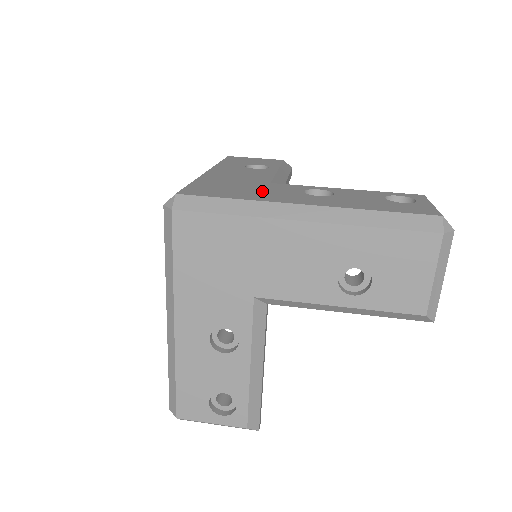
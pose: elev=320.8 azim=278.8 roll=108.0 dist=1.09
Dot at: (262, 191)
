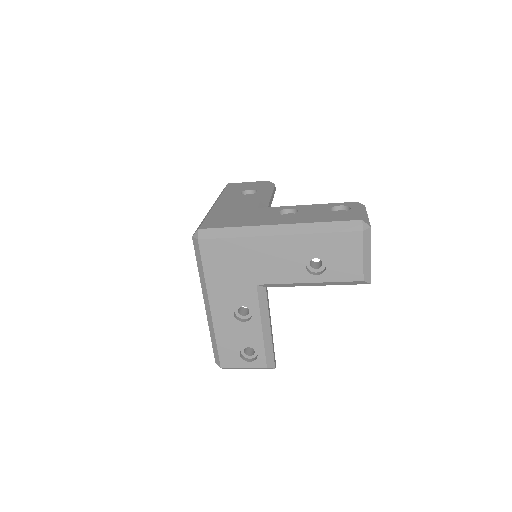
Dot at: (252, 217)
